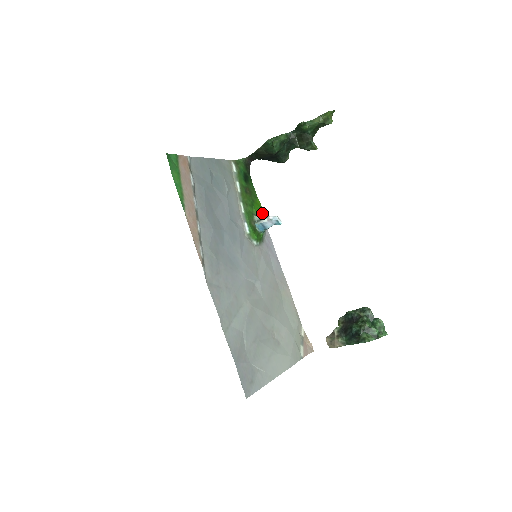
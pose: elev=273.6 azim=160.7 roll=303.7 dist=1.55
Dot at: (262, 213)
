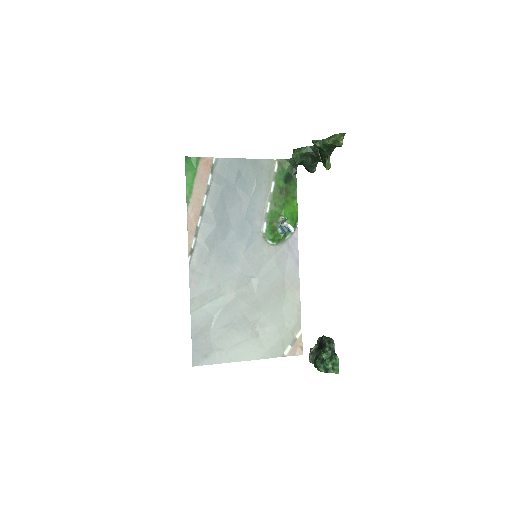
Dot at: (295, 215)
